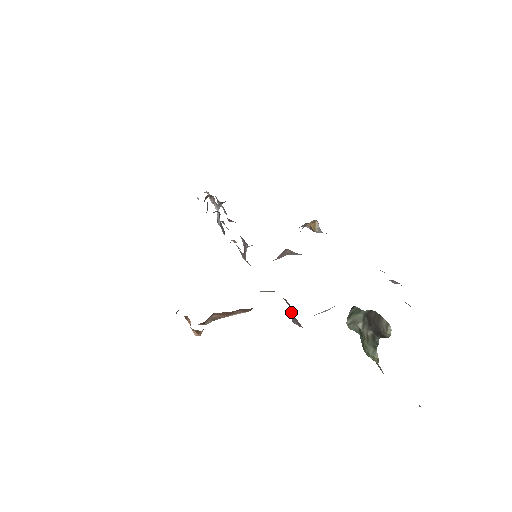
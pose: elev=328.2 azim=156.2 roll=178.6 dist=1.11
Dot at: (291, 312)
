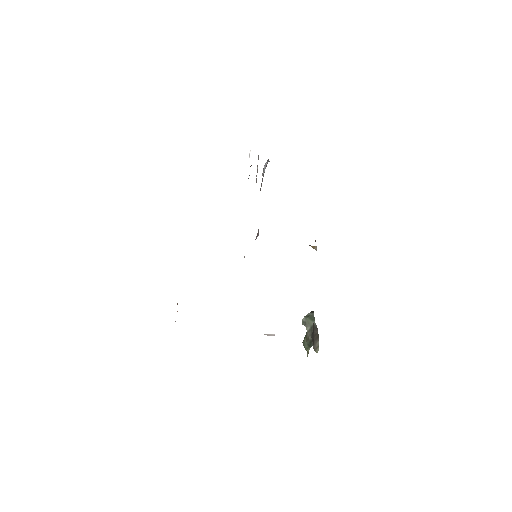
Dot at: occluded
